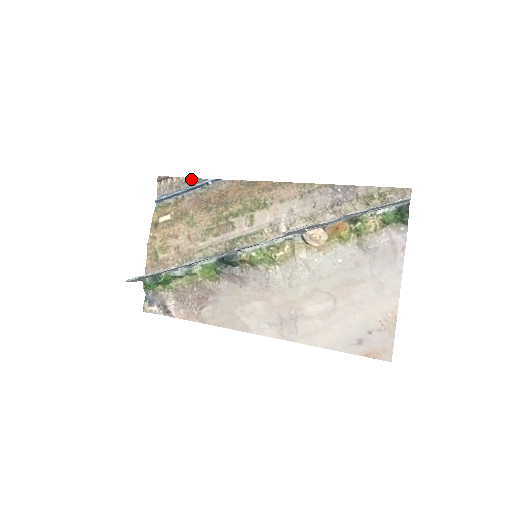
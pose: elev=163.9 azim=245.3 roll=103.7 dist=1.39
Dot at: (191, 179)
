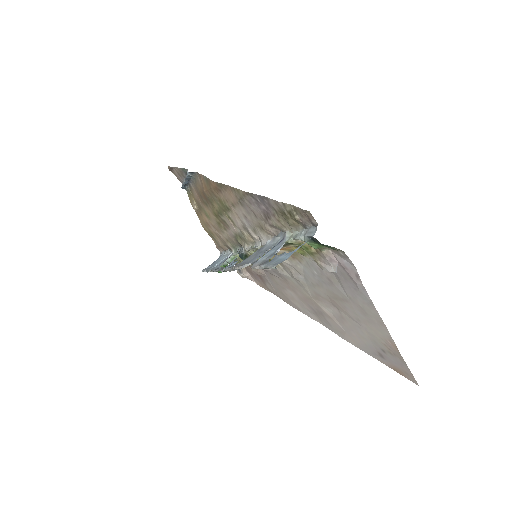
Dot at: (182, 169)
